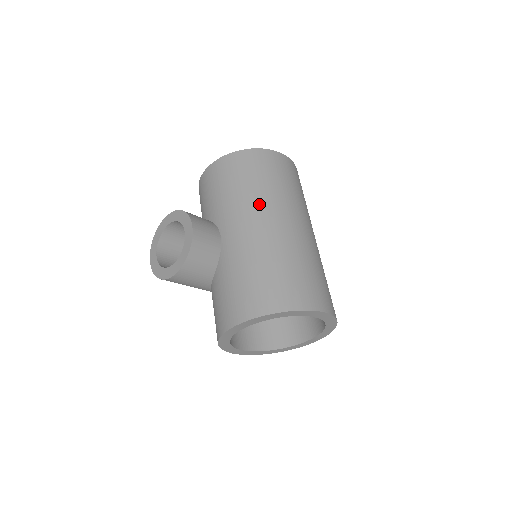
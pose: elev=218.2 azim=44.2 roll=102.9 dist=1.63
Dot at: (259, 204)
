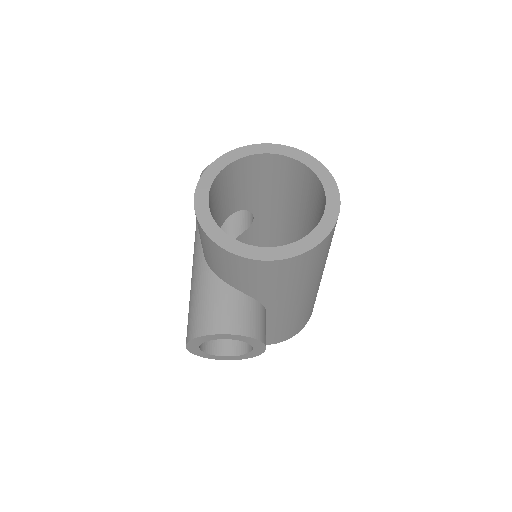
Dot at: (313, 284)
